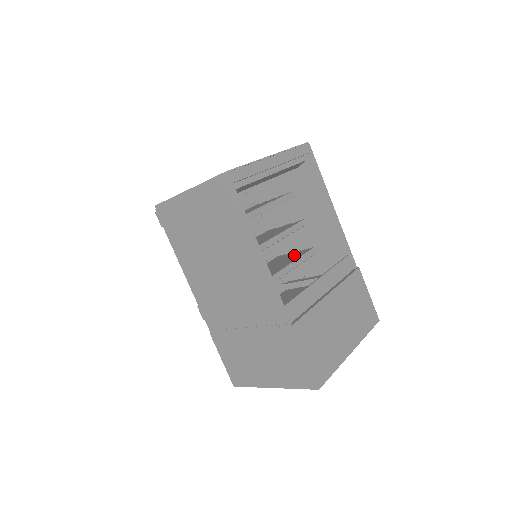
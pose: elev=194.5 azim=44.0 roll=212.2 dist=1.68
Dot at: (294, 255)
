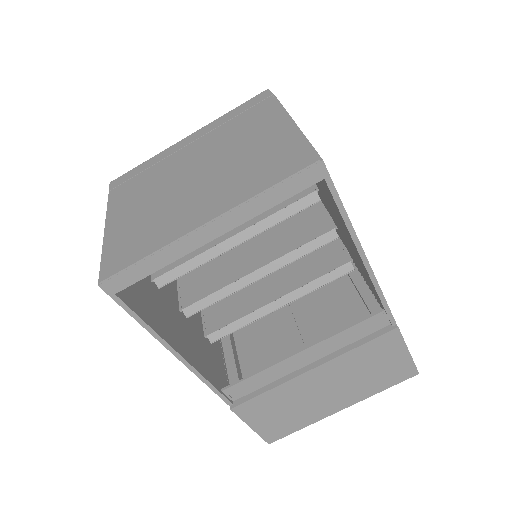
Dot at: (322, 256)
